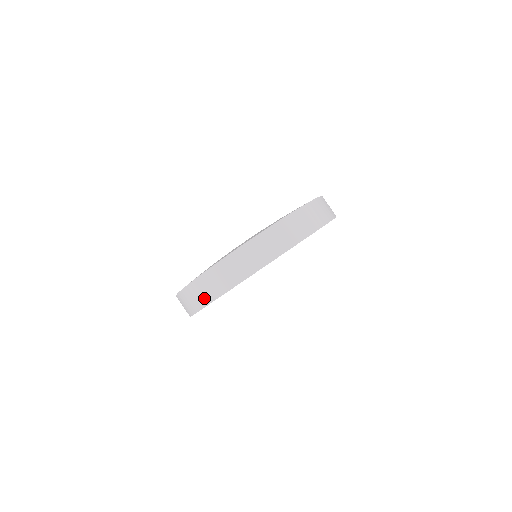
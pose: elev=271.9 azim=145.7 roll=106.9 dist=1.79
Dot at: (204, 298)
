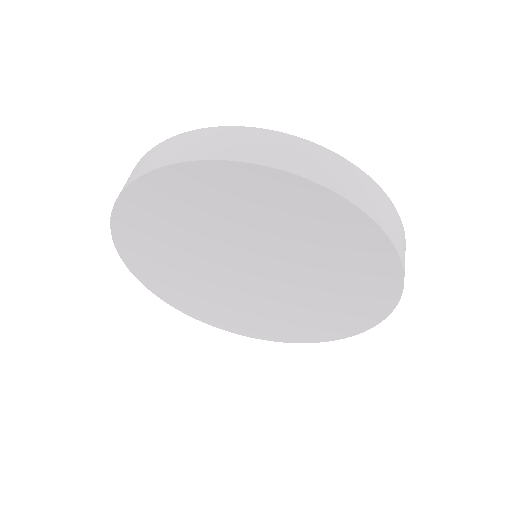
Dot at: (150, 164)
